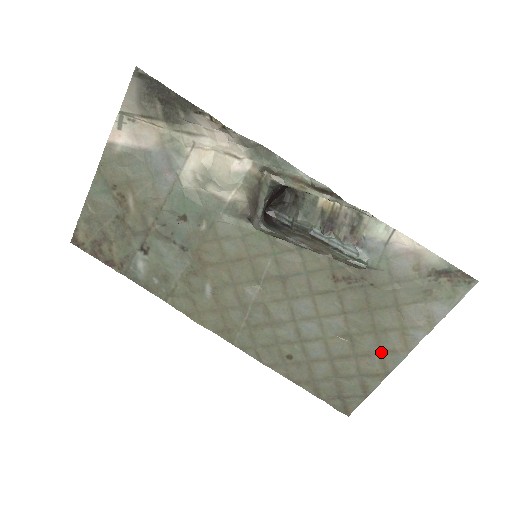
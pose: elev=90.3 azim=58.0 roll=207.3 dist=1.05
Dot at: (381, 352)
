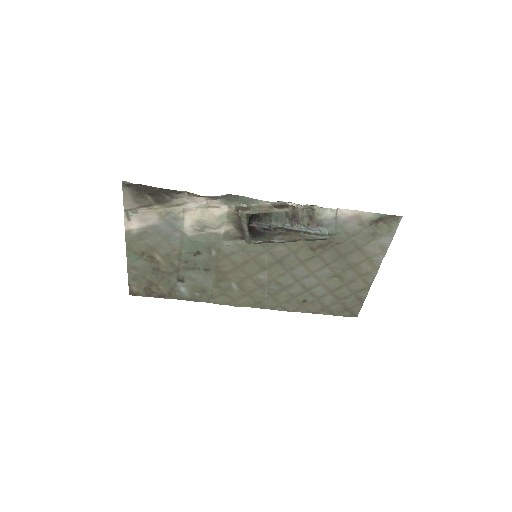
Dot at: (361, 276)
